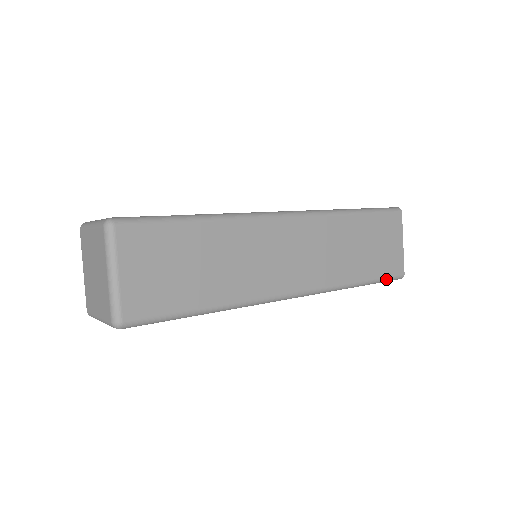
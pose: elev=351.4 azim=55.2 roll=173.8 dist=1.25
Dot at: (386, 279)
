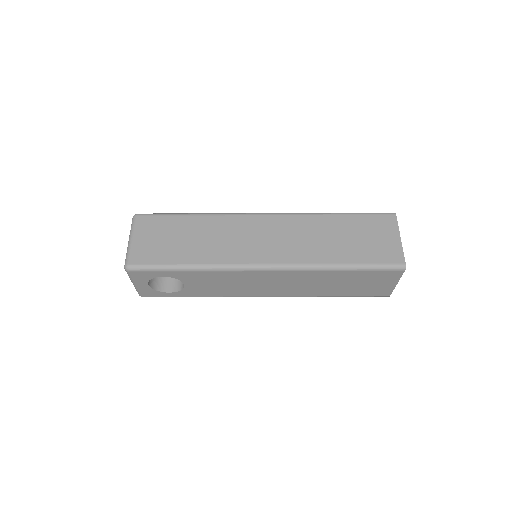
Dot at: (379, 266)
